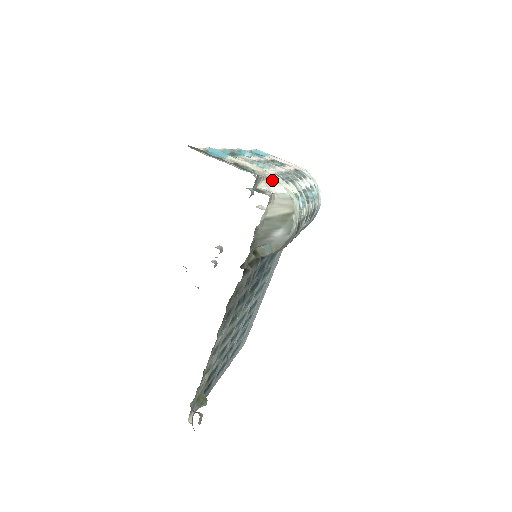
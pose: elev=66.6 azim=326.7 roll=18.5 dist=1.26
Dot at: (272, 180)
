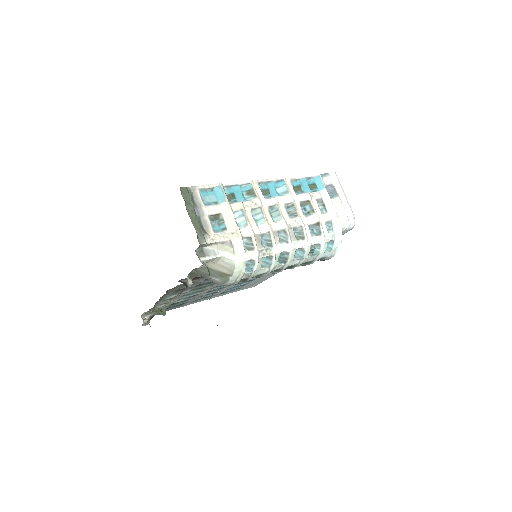
Dot at: (228, 246)
